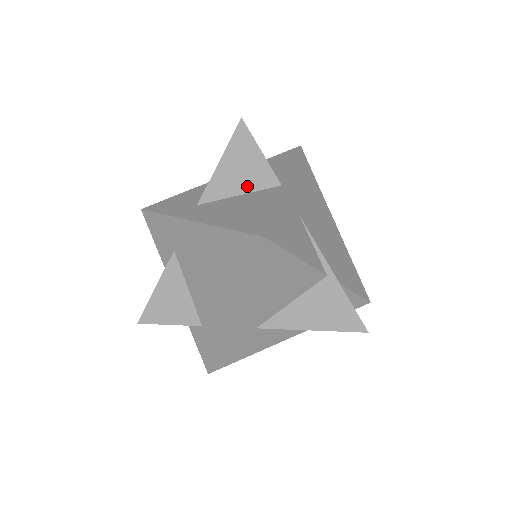
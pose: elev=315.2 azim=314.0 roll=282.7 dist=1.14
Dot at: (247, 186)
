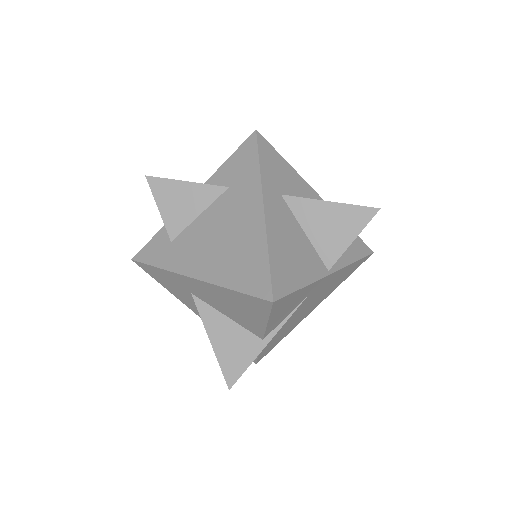
Dot at: (317, 238)
